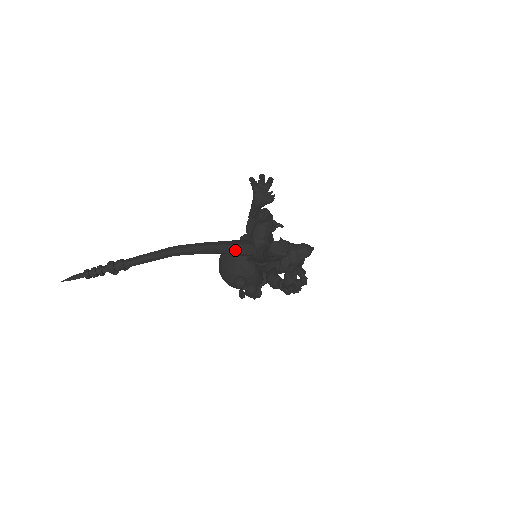
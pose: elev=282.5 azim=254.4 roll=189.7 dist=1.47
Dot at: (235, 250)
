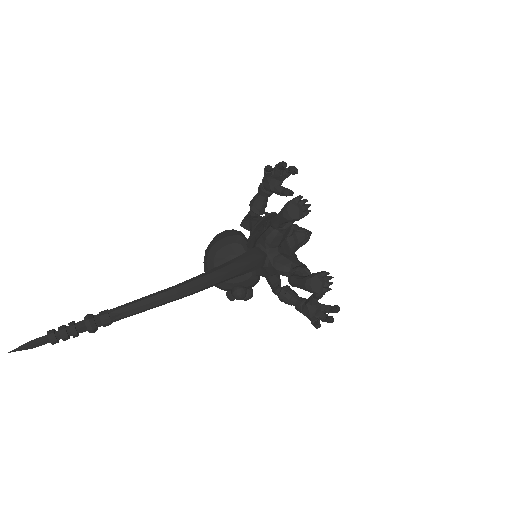
Dot at: (248, 269)
